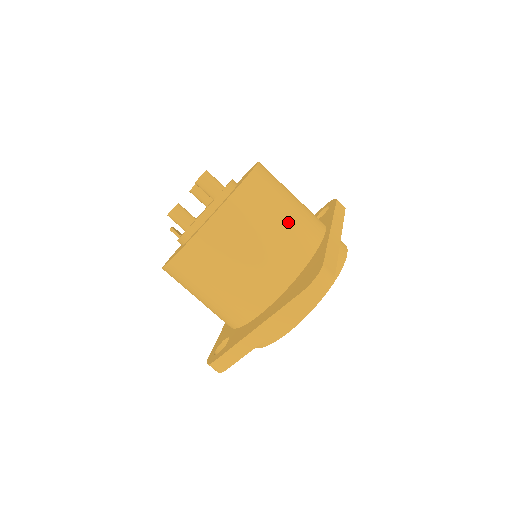
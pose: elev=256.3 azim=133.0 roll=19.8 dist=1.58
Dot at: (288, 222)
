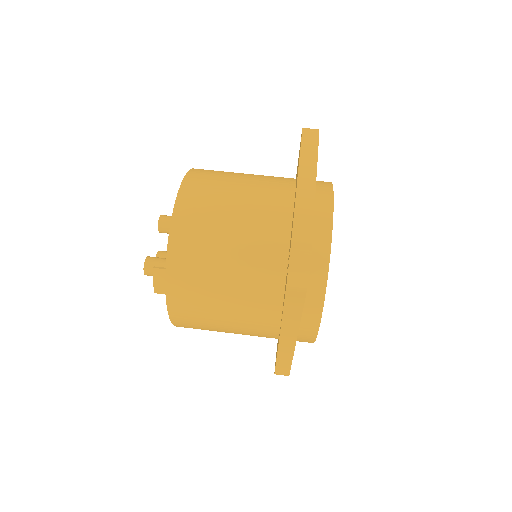
Dot at: occluded
